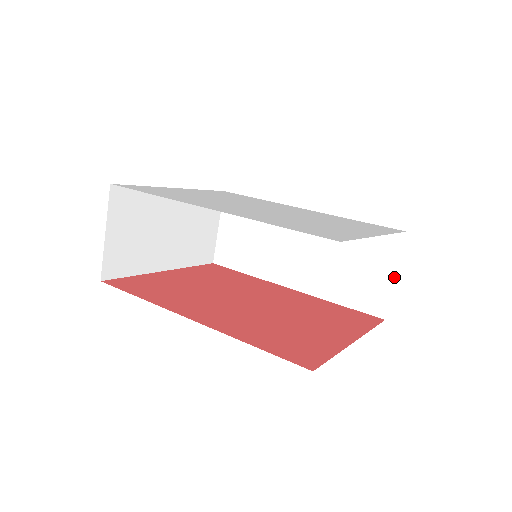
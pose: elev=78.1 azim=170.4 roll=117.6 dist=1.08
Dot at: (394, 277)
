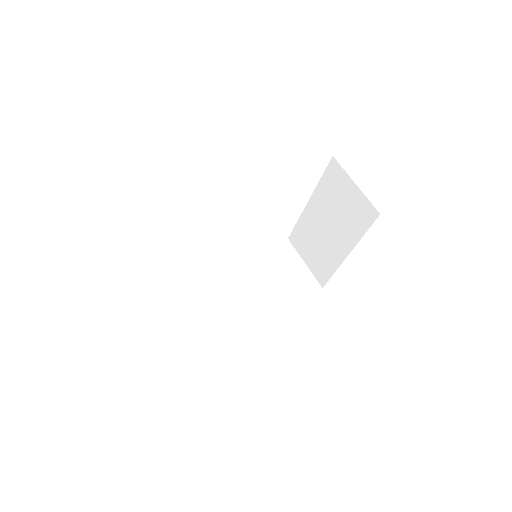
Dot at: (304, 263)
